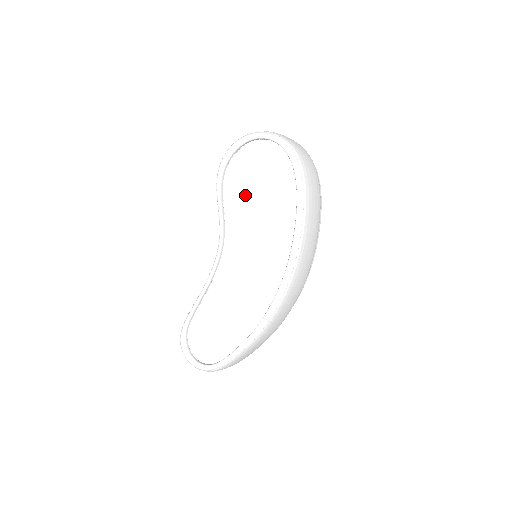
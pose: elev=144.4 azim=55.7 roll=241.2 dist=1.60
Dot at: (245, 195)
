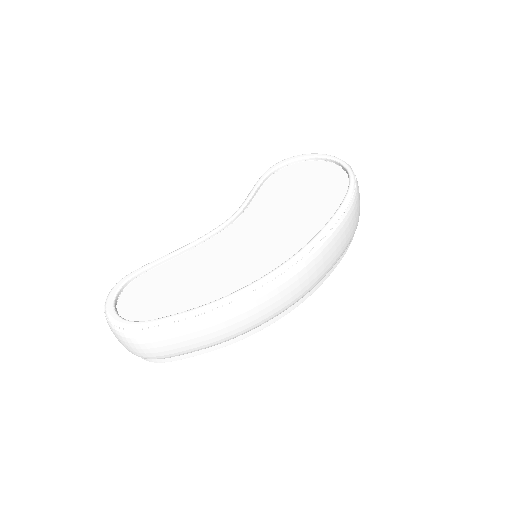
Dot at: (285, 192)
